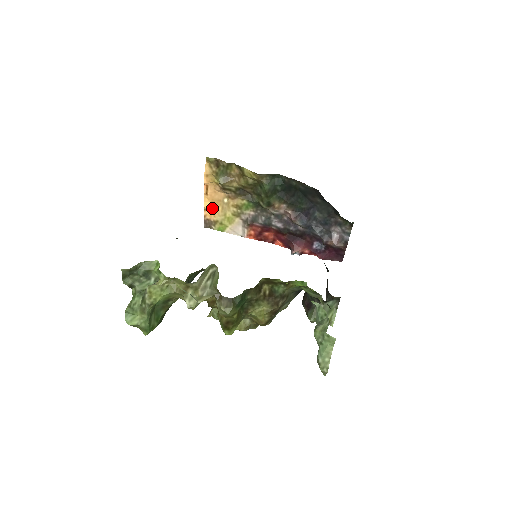
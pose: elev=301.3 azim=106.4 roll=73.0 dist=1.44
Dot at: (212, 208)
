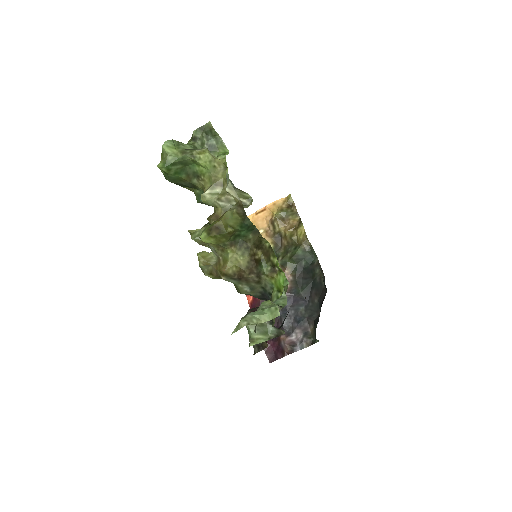
Dot at: occluded
